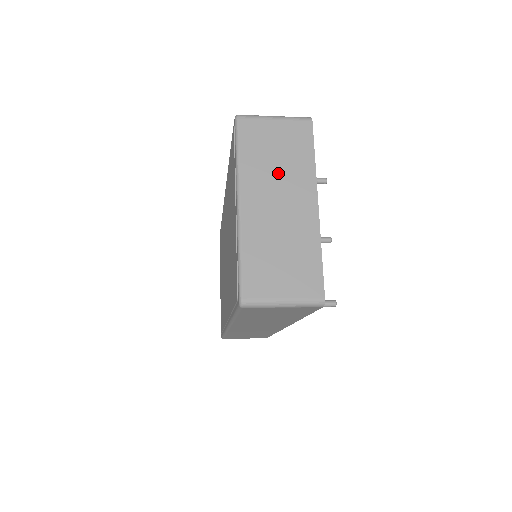
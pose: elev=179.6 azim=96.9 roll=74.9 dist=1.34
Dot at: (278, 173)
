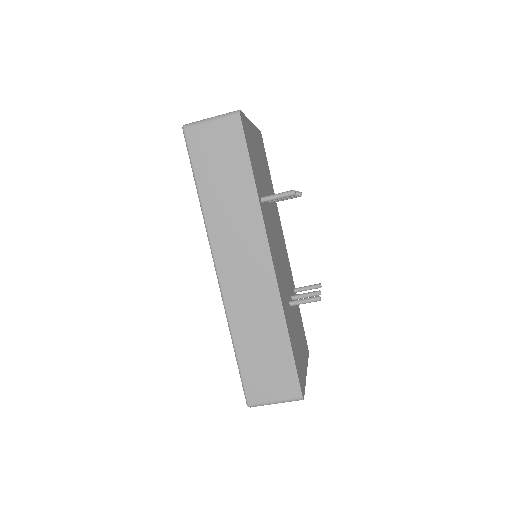
Dot at: occluded
